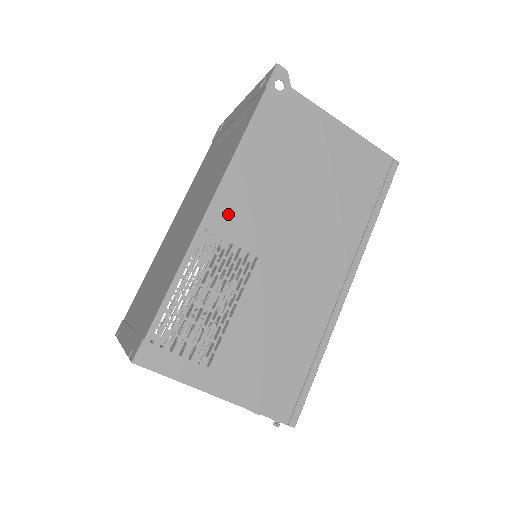
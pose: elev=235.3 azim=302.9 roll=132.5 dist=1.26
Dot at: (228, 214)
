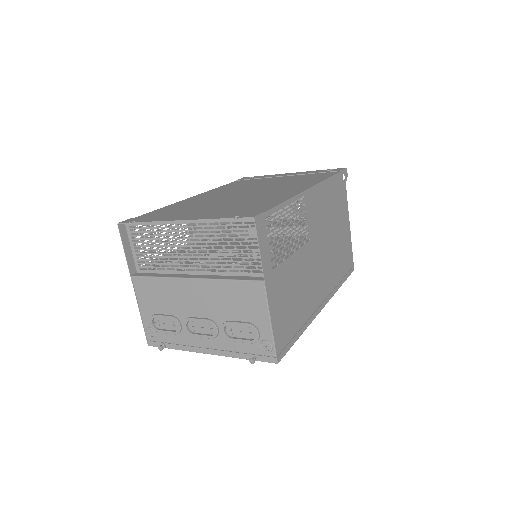
Dot at: (312, 203)
